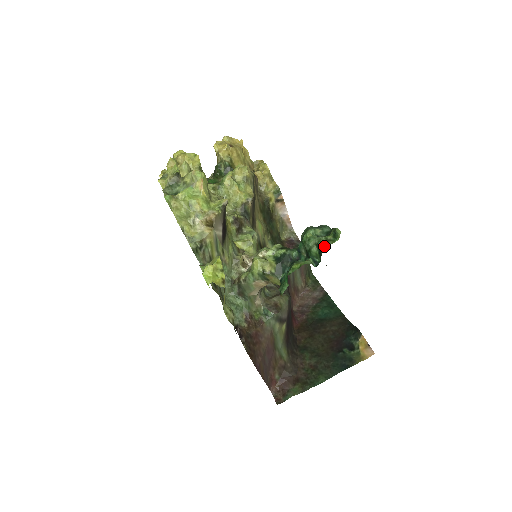
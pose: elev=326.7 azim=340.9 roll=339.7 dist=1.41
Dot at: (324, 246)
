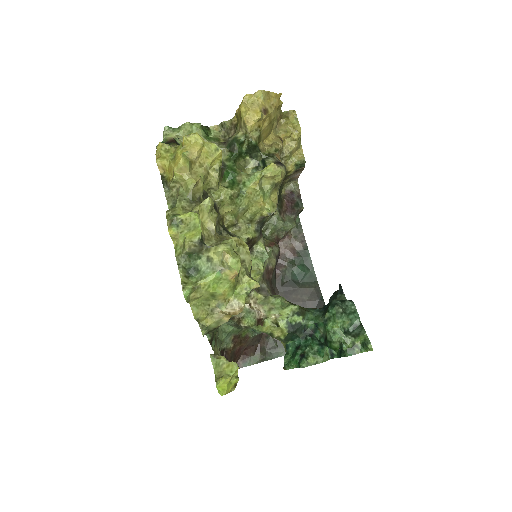
Dot at: (348, 352)
